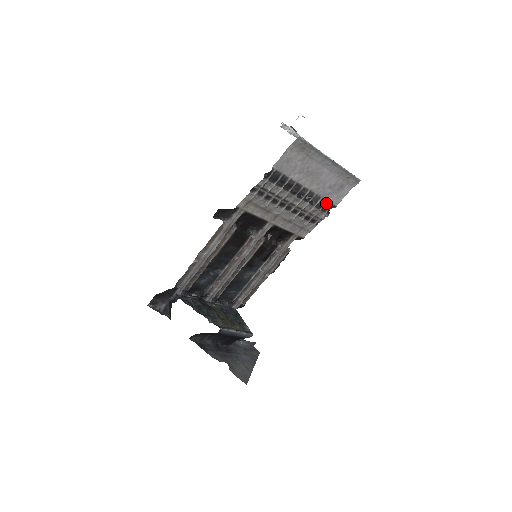
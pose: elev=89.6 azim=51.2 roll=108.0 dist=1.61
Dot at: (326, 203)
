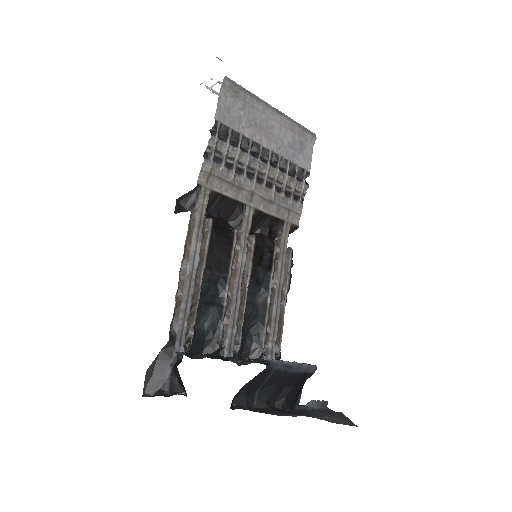
Dot at: (297, 168)
